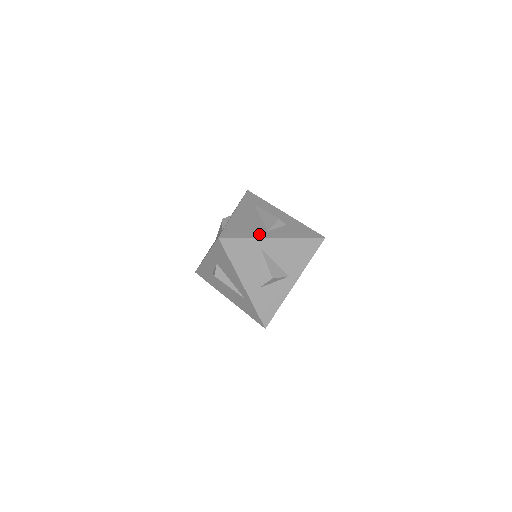
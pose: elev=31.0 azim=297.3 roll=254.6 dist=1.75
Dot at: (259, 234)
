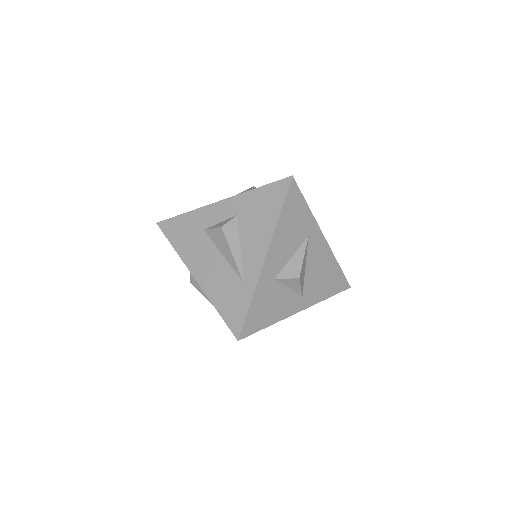
Dot at: occluded
